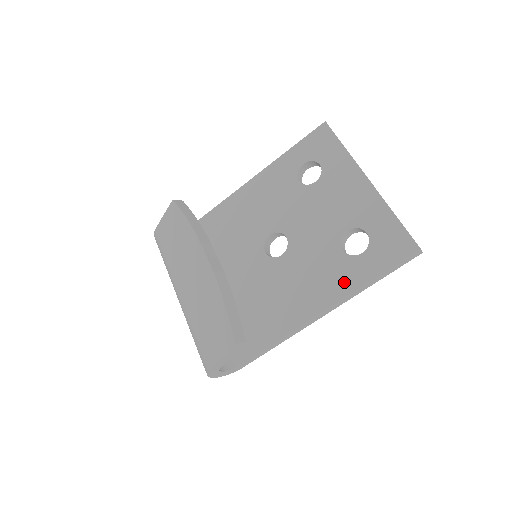
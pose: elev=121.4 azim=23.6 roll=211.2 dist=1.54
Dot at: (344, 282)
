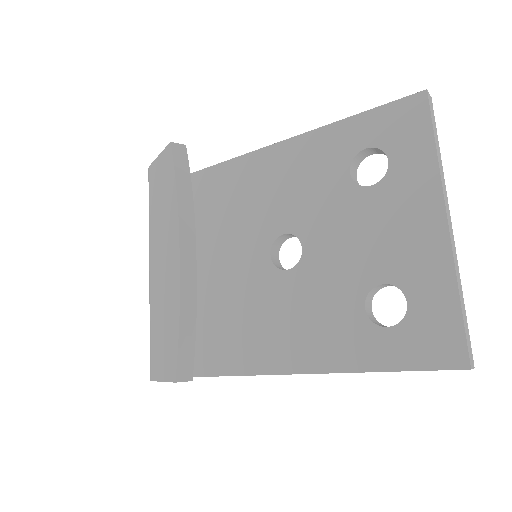
Dot at: (347, 353)
